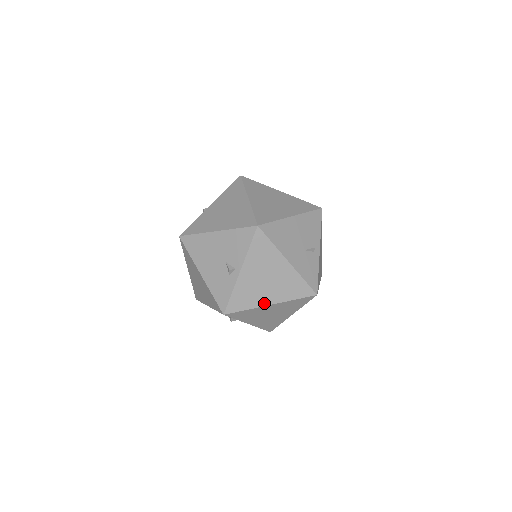
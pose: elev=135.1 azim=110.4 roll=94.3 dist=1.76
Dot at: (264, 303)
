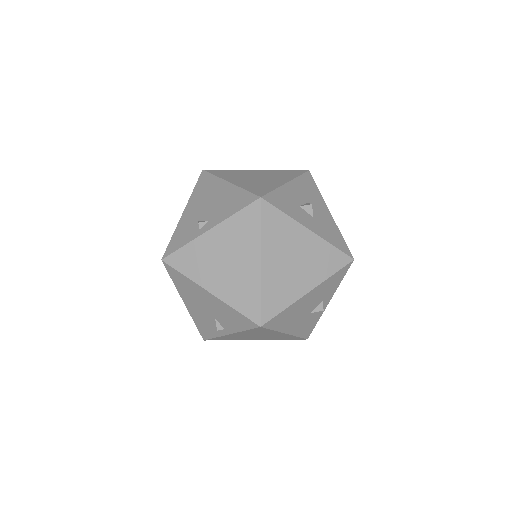
Dot at: (249, 339)
